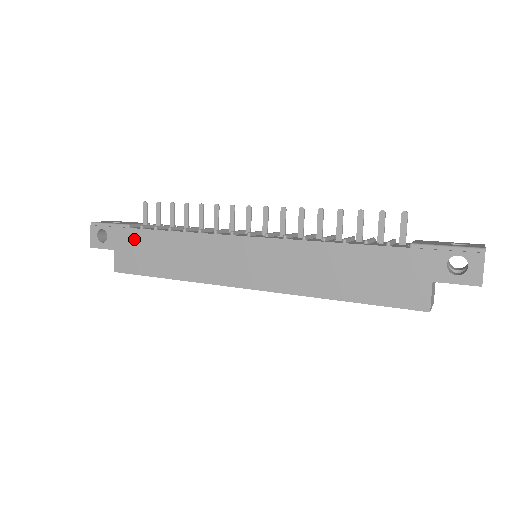
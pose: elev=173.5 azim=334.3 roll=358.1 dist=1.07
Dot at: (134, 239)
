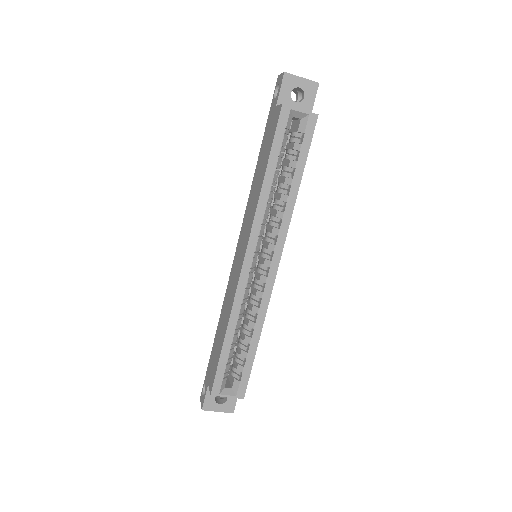
Dot at: (212, 357)
